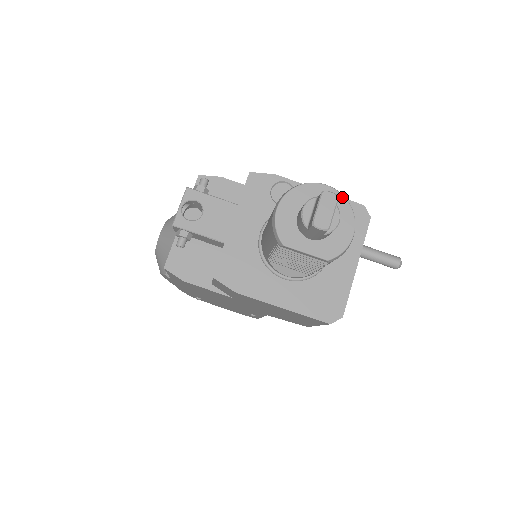
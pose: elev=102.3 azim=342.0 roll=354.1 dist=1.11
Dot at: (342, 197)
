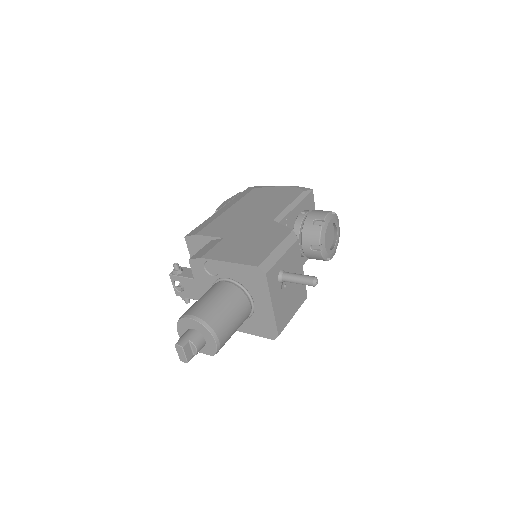
Dot at: (200, 324)
